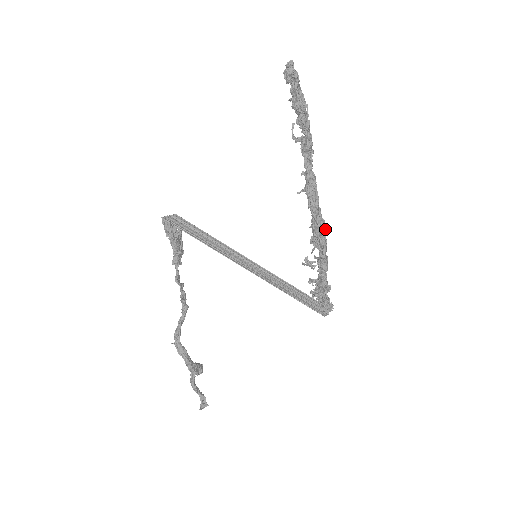
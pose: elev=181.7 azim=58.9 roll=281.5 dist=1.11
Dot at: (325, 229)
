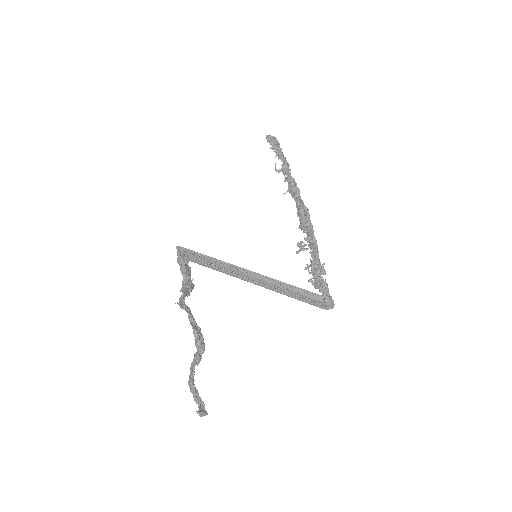
Dot at: (309, 214)
